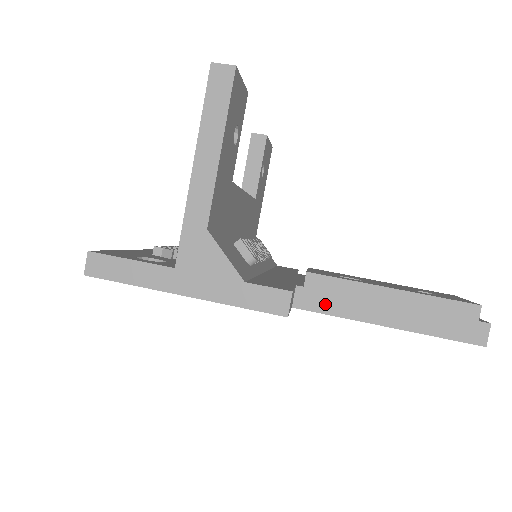
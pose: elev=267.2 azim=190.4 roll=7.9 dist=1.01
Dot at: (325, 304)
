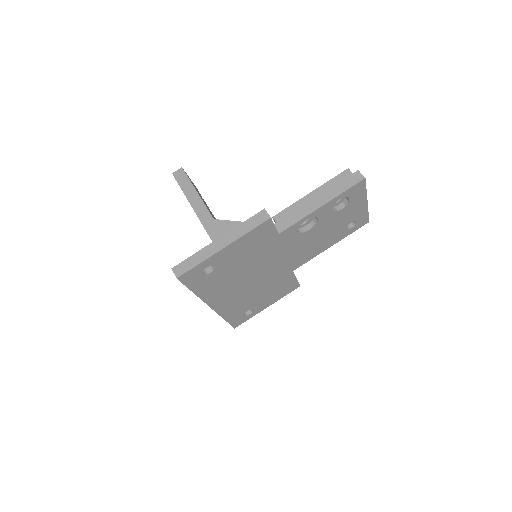
Dot at: (291, 221)
